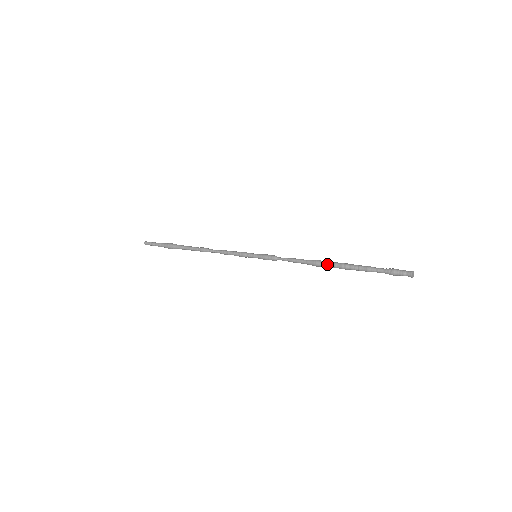
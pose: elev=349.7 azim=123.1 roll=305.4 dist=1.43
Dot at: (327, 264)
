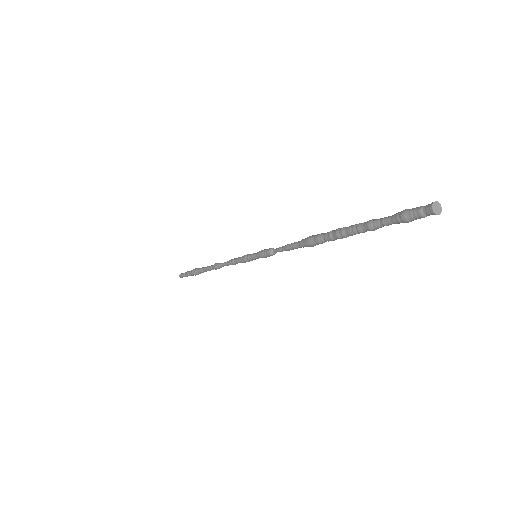
Dot at: (320, 236)
